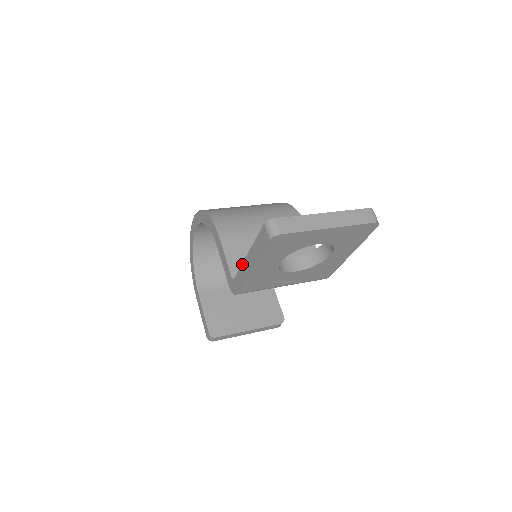
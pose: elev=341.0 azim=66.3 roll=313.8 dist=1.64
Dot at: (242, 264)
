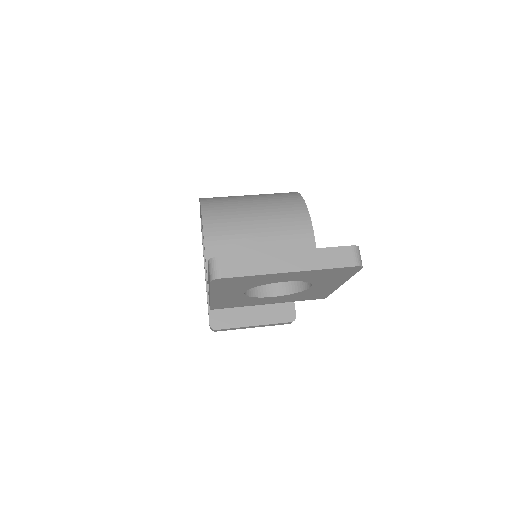
Dot at: occluded
